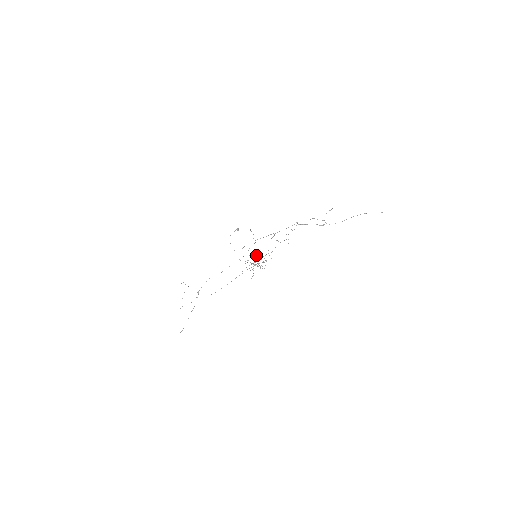
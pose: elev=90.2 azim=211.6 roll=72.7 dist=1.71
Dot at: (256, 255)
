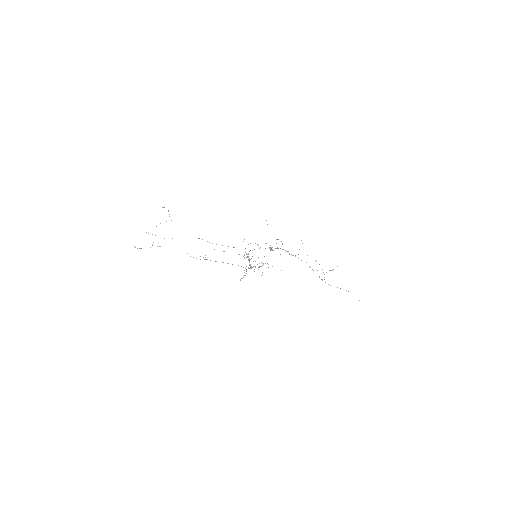
Dot at: occluded
